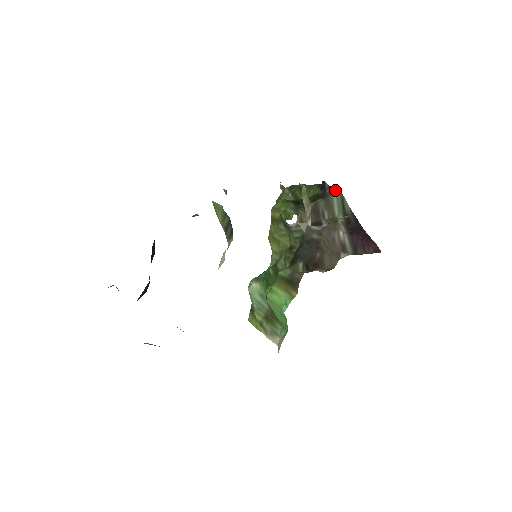
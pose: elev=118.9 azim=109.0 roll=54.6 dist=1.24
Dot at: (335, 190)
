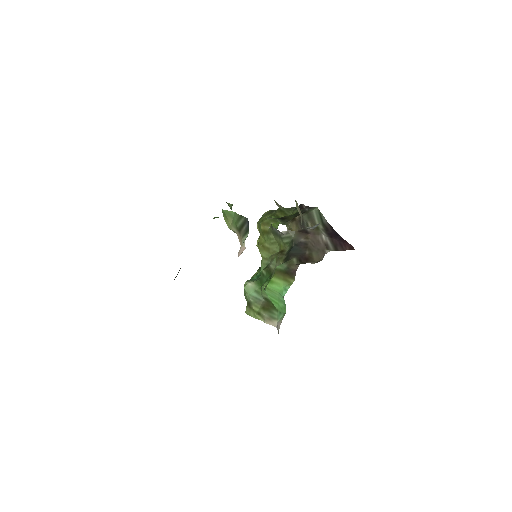
Dot at: (313, 208)
